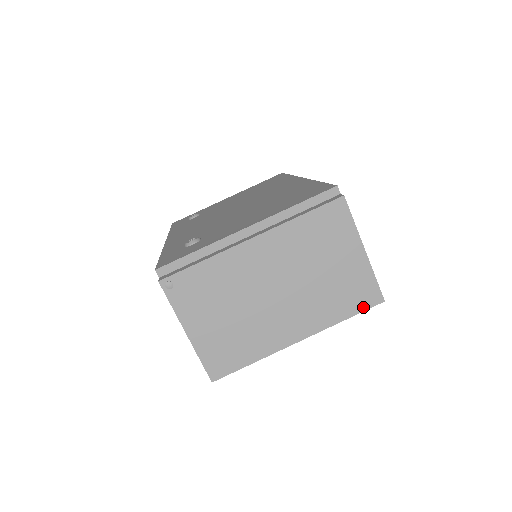
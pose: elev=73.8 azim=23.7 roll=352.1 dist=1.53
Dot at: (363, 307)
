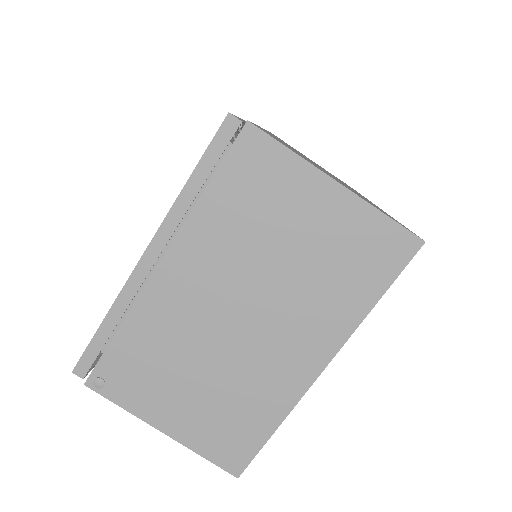
Dot at: (393, 270)
